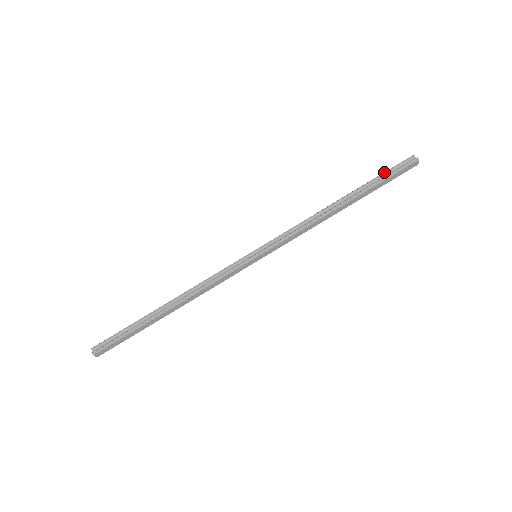
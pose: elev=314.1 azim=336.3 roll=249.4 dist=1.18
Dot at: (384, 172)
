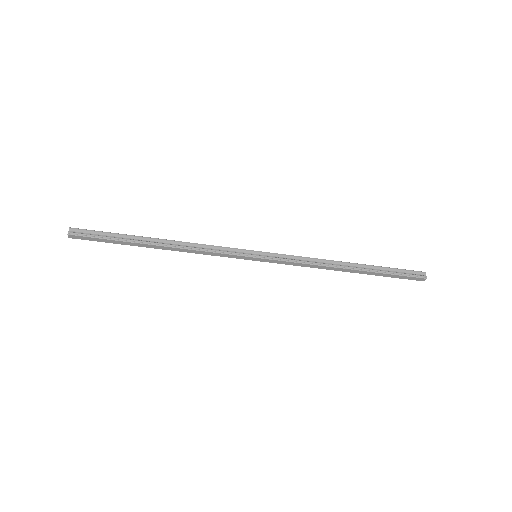
Dot at: (396, 268)
